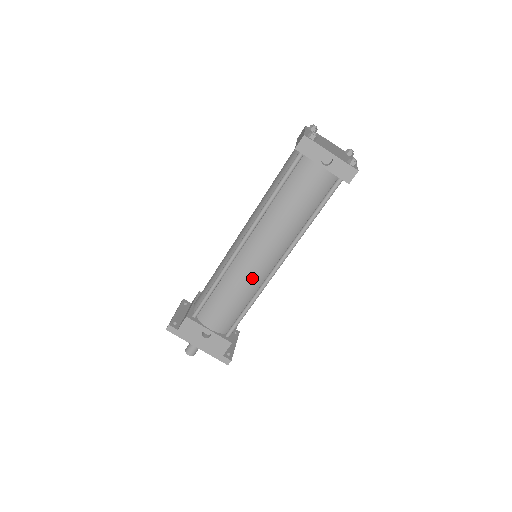
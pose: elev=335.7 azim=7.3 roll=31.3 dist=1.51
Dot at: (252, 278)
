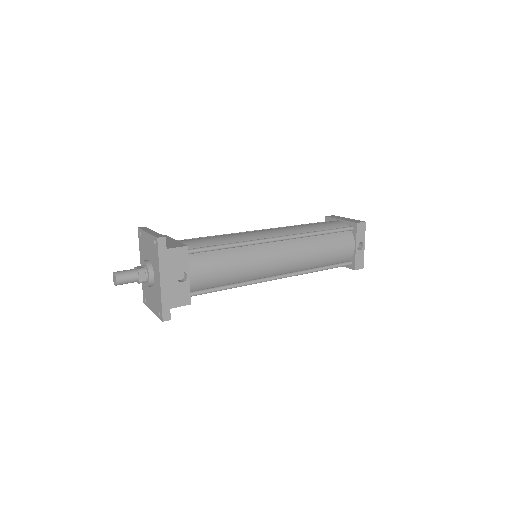
Dot at: (260, 268)
